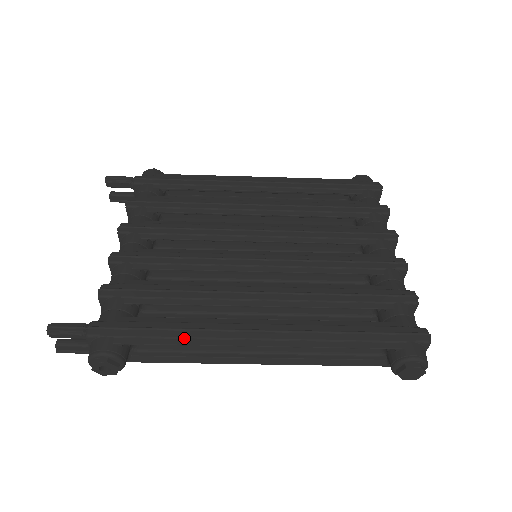
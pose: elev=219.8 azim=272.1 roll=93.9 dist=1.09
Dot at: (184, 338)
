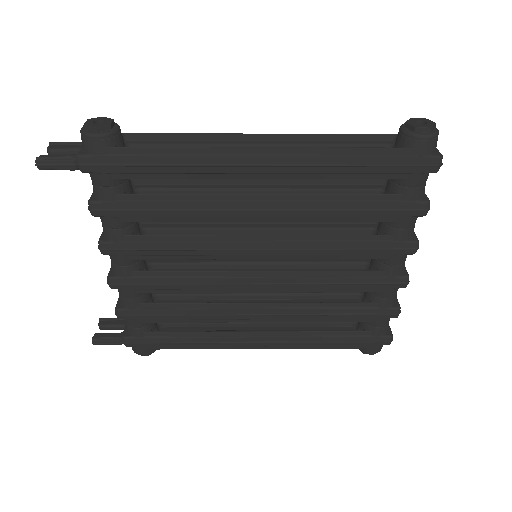
Dot at: (200, 347)
